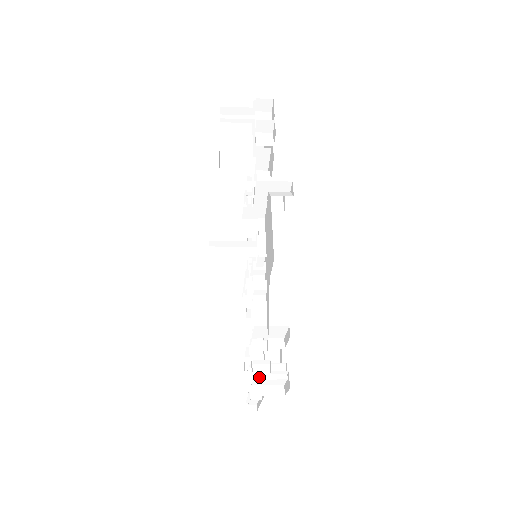
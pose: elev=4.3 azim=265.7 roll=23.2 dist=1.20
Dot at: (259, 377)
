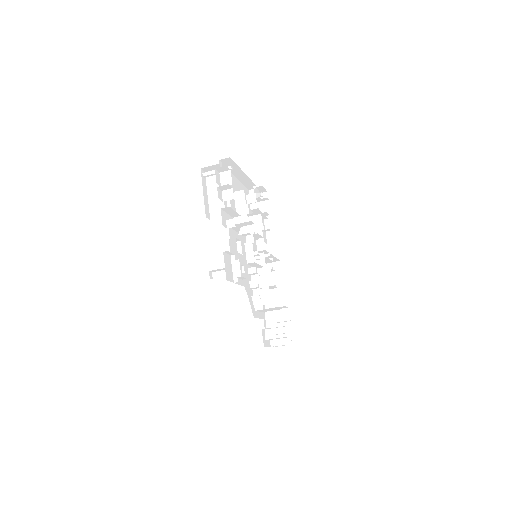
Dot at: (268, 338)
